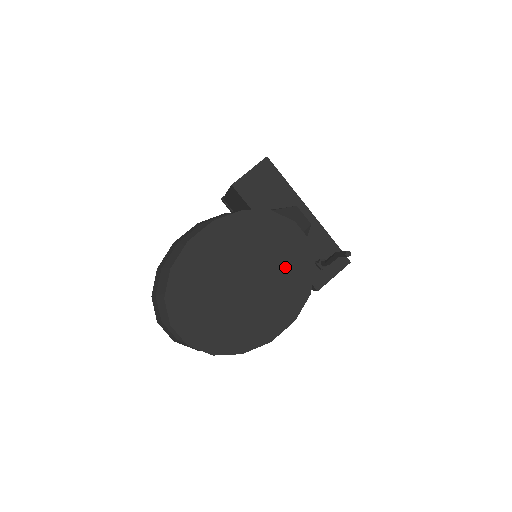
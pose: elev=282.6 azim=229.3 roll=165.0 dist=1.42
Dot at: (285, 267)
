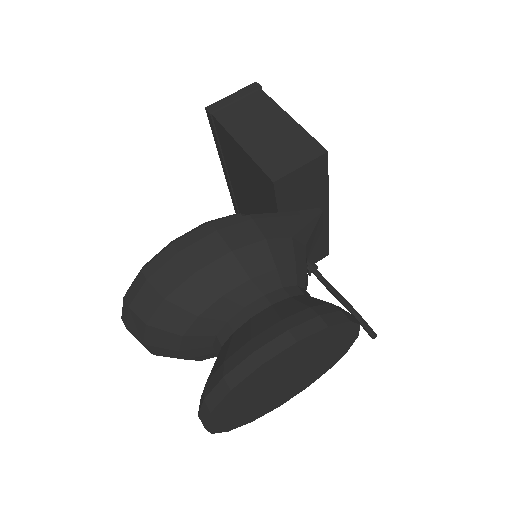
Dot at: (326, 359)
